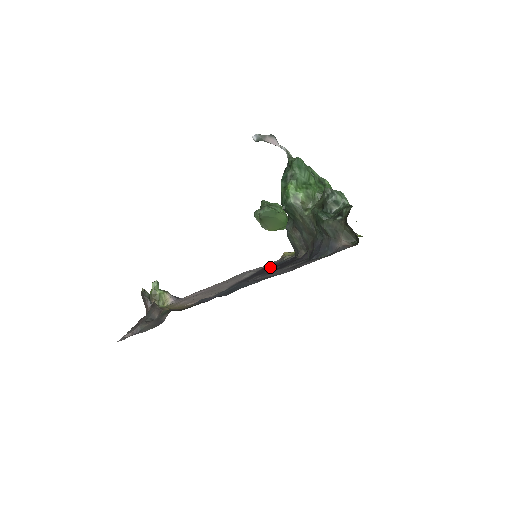
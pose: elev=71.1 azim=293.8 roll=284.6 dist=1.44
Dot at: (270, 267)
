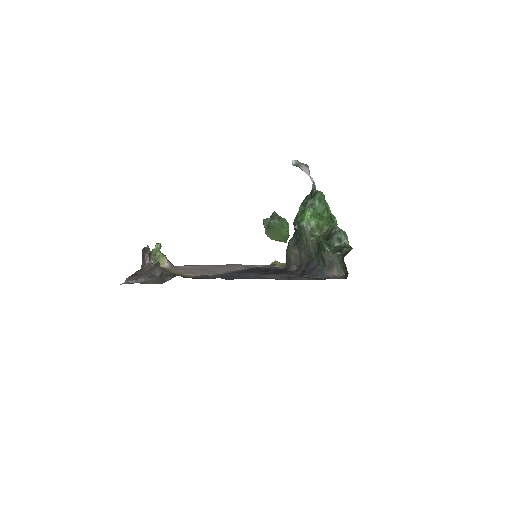
Dot at: (262, 269)
